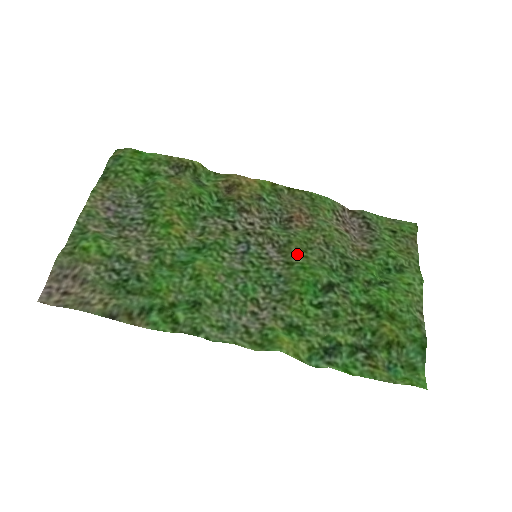
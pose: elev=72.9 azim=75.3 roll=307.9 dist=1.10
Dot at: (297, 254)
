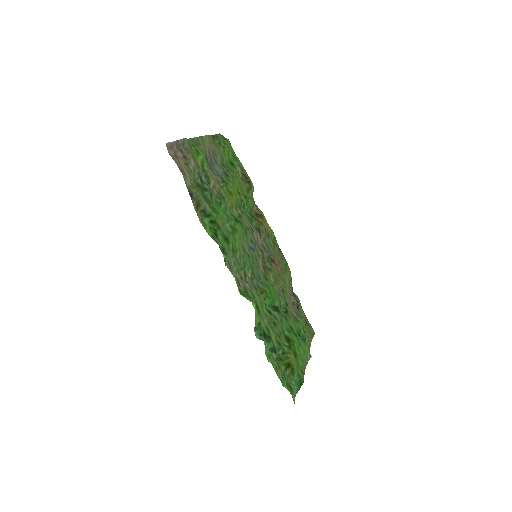
Dot at: (271, 278)
